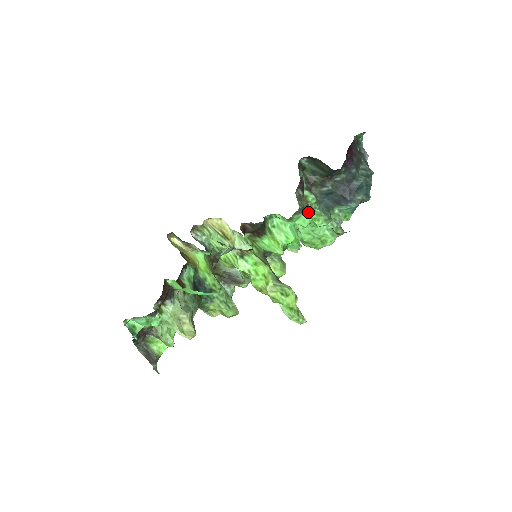
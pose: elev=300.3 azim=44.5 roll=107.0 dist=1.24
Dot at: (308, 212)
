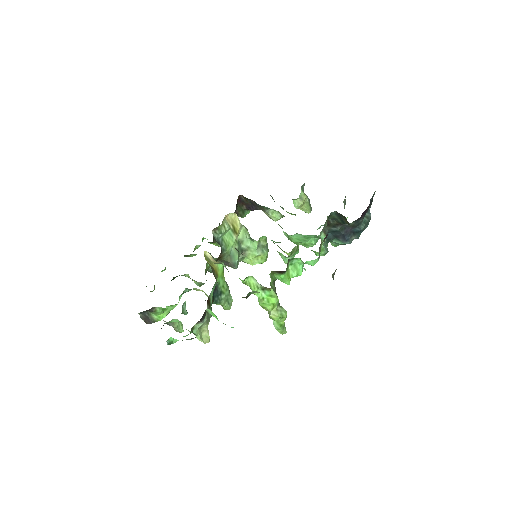
Dot at: occluded
